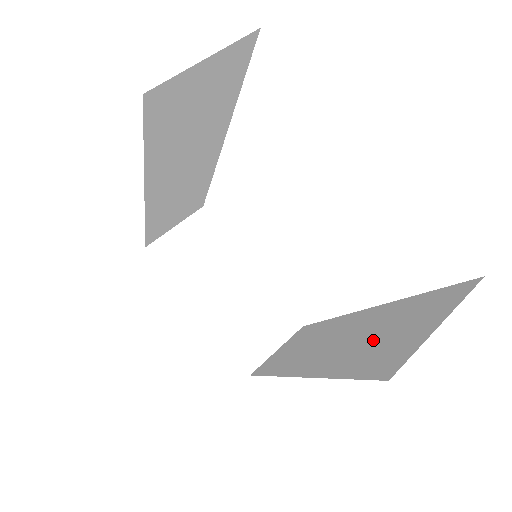
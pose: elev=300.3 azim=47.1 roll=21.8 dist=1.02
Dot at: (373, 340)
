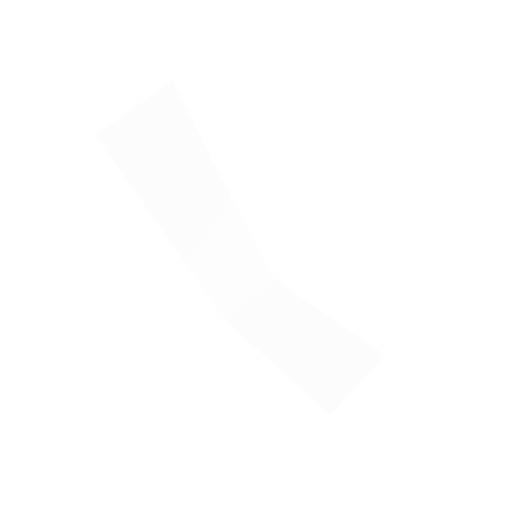
Dot at: occluded
